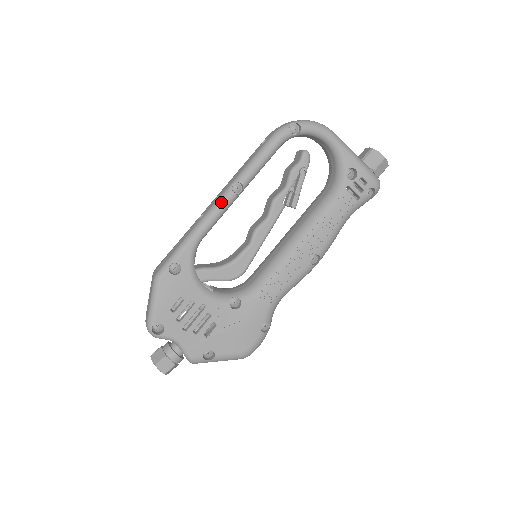
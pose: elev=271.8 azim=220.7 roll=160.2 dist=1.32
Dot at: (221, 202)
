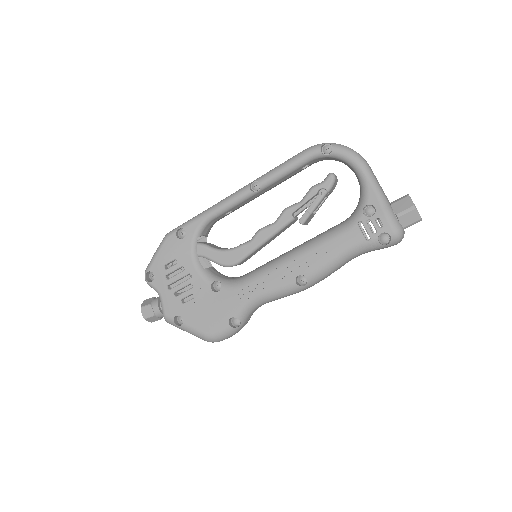
Dot at: (237, 193)
